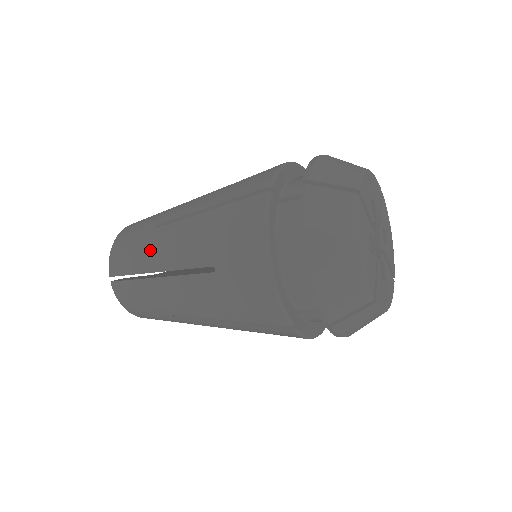
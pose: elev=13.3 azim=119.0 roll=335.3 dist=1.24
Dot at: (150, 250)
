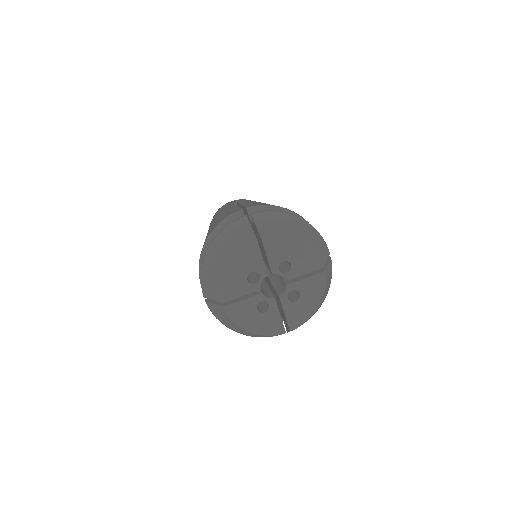
Dot at: occluded
